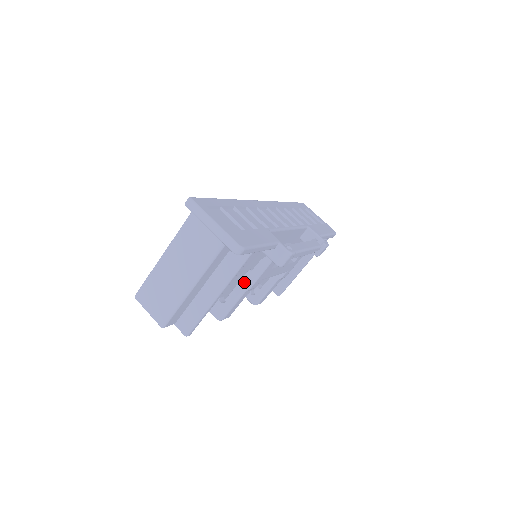
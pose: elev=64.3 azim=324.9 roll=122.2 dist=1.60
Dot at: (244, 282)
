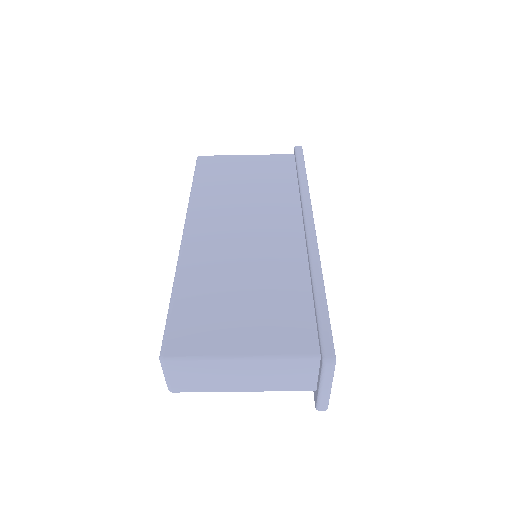
Dot at: occluded
